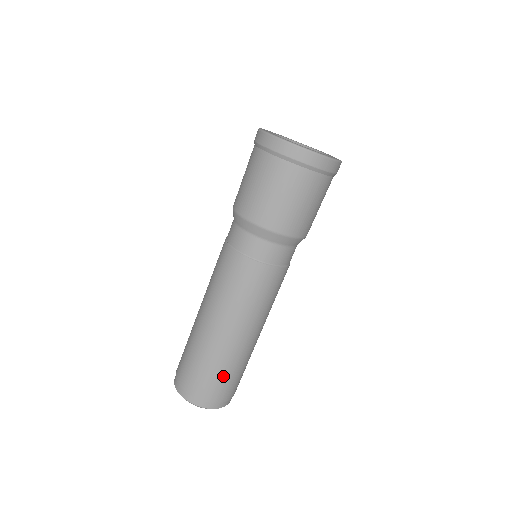
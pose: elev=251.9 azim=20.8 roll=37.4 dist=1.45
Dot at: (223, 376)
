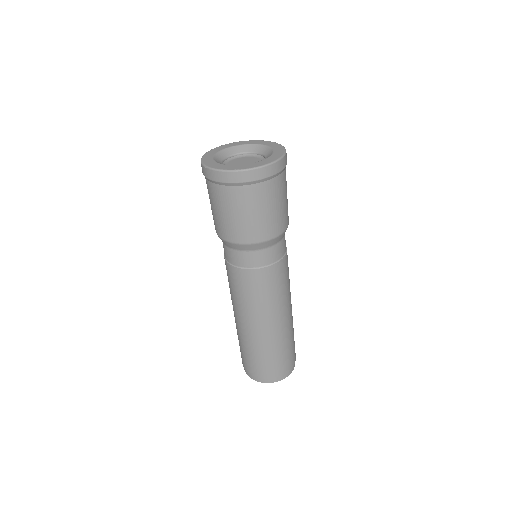
Dot at: (286, 351)
